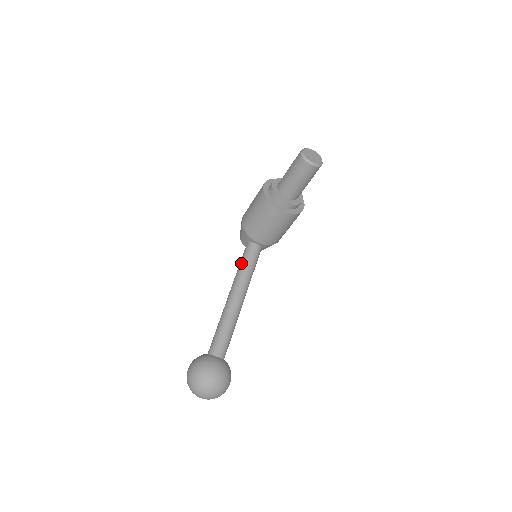
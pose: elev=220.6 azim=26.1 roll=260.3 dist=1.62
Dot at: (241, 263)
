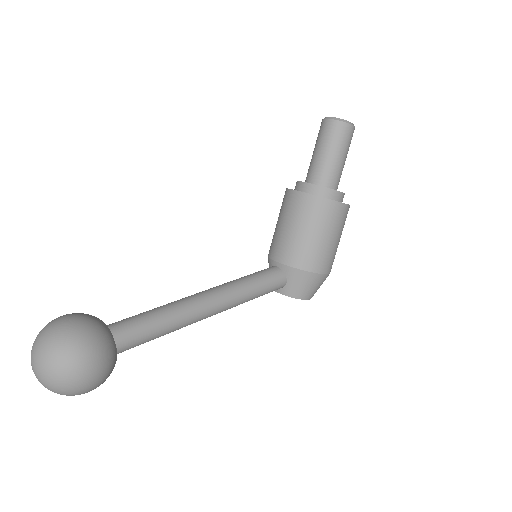
Dot at: occluded
